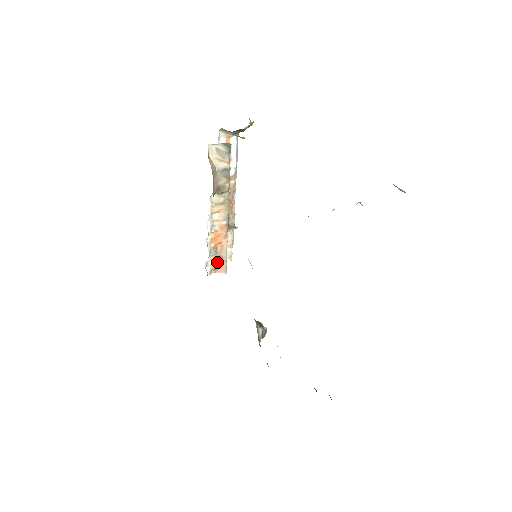
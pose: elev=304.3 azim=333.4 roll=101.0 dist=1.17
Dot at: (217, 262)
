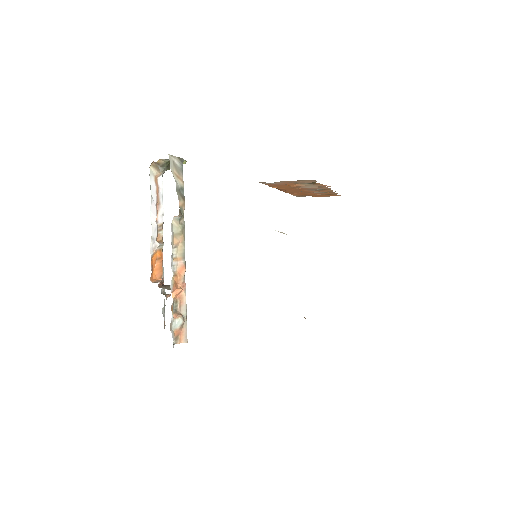
Dot at: (179, 323)
